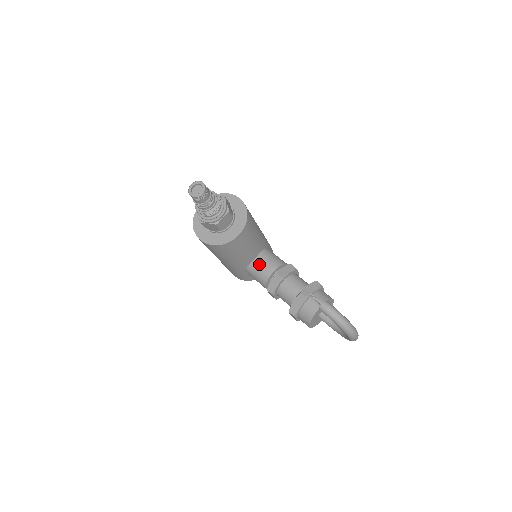
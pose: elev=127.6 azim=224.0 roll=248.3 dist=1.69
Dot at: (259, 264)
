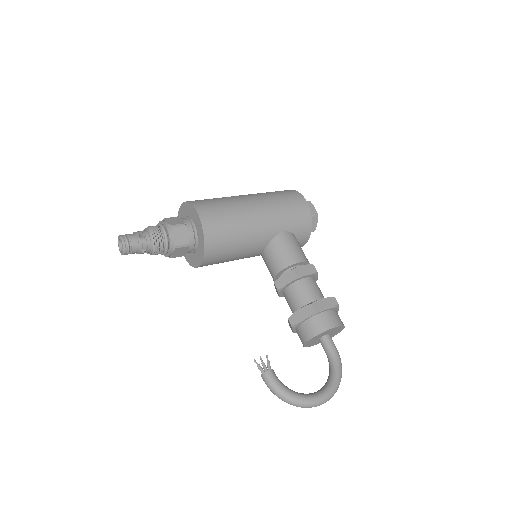
Dot at: (265, 261)
